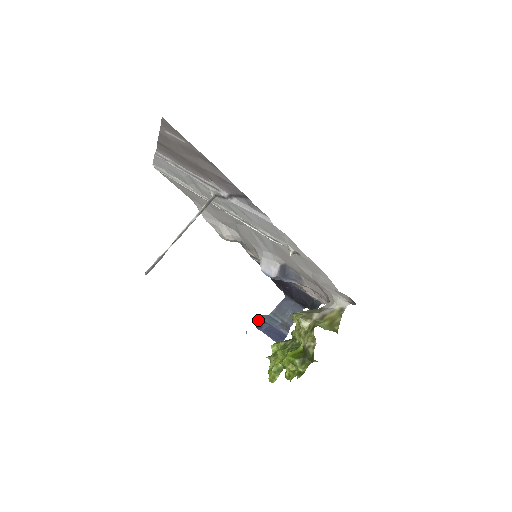
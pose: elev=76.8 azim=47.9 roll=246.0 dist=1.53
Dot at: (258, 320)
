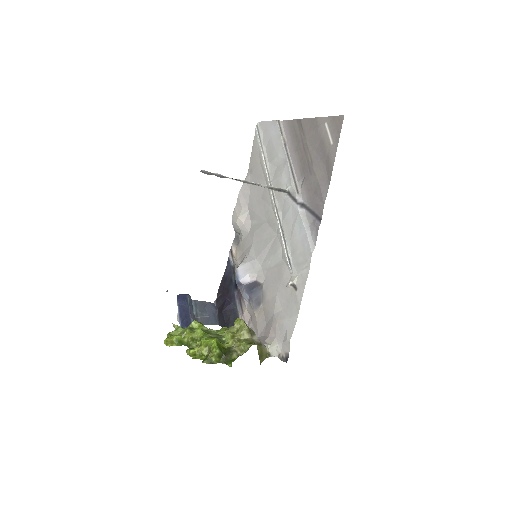
Dot at: (183, 294)
